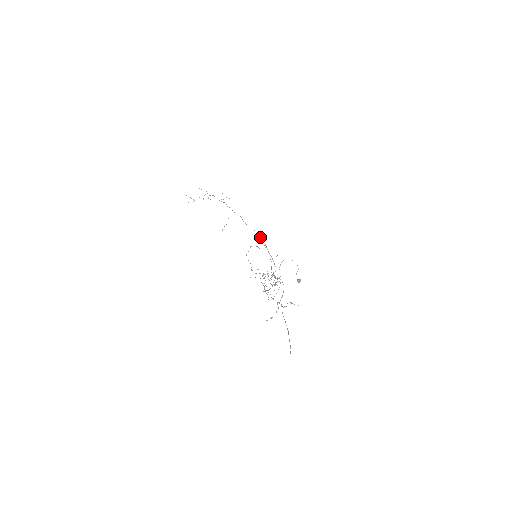
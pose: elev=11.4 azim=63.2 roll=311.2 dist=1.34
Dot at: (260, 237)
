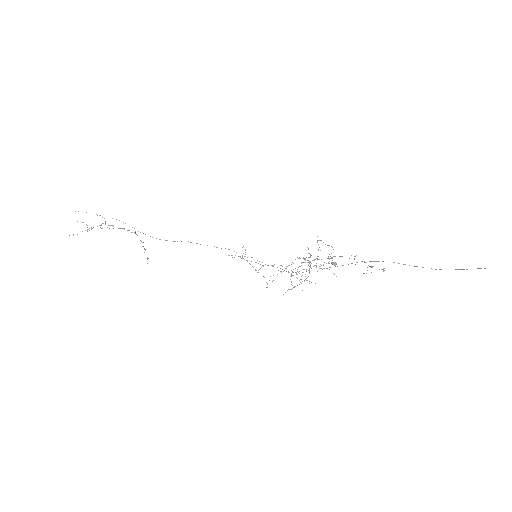
Dot at: occluded
